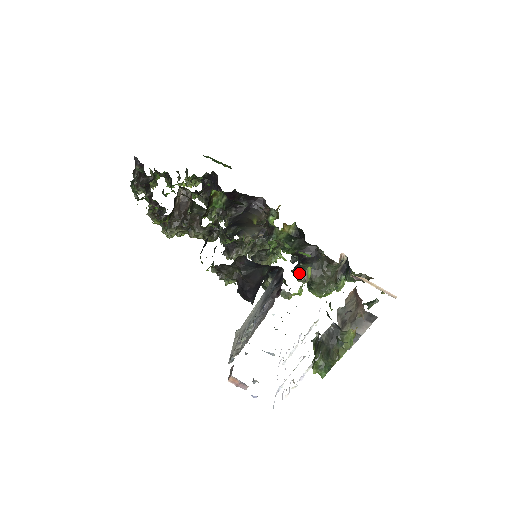
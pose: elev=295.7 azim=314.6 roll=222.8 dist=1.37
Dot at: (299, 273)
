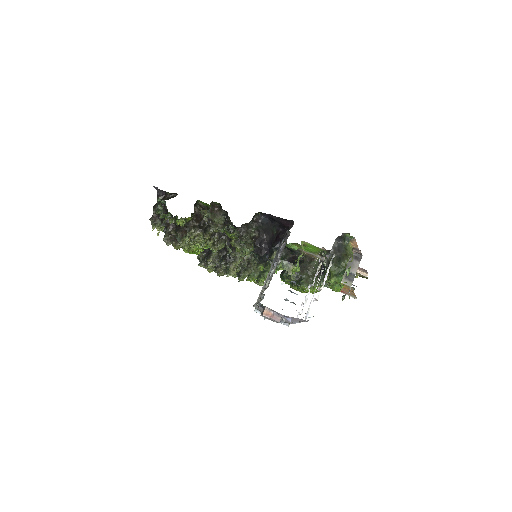
Dot at: occluded
